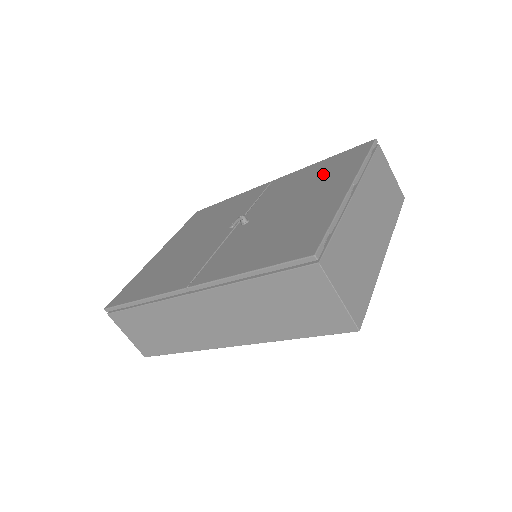
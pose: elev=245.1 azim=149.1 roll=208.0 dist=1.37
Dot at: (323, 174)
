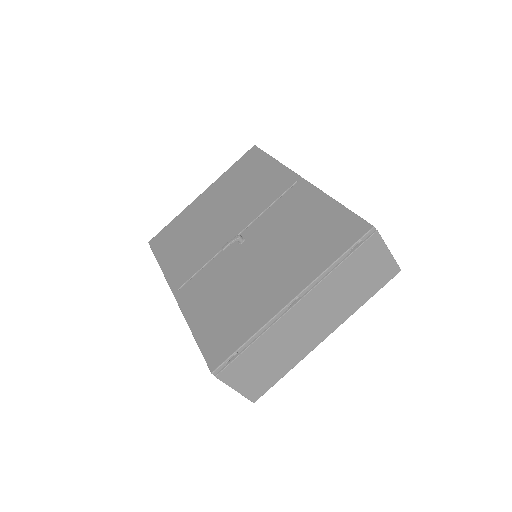
Dot at: (310, 238)
